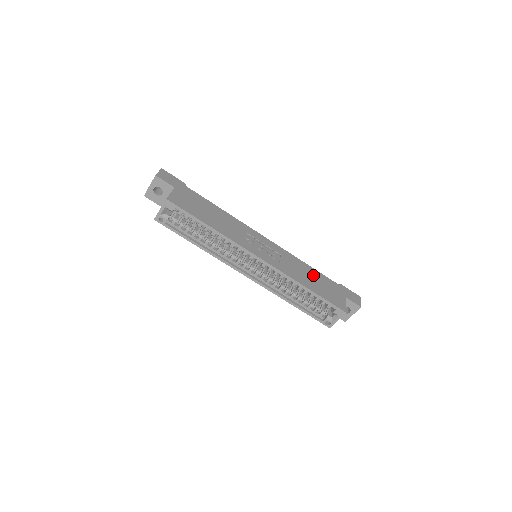
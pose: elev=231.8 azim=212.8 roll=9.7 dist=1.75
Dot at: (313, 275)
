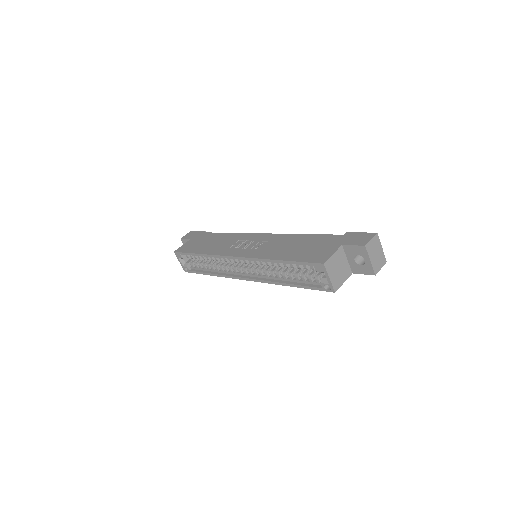
Dot at: (302, 242)
